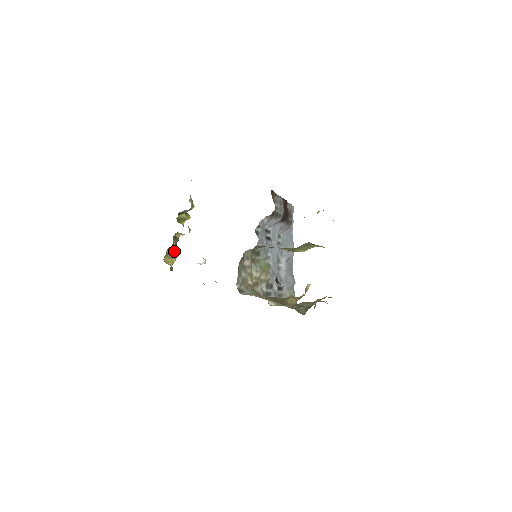
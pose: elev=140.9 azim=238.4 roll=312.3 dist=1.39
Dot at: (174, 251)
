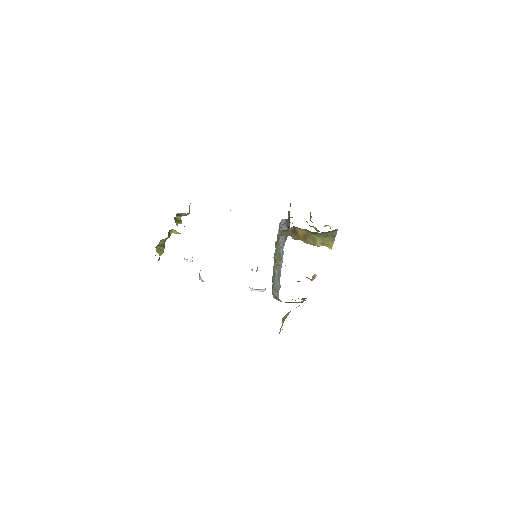
Dot at: (164, 245)
